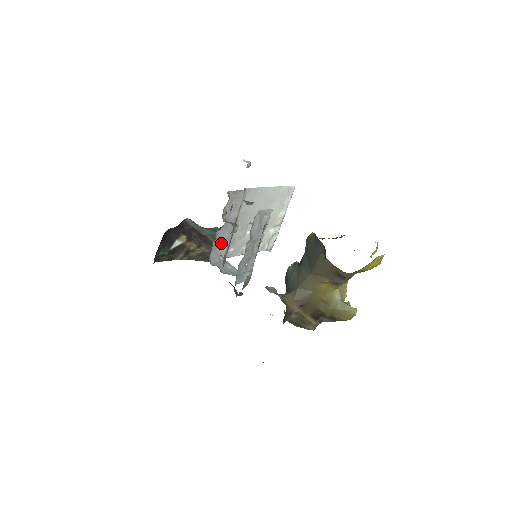
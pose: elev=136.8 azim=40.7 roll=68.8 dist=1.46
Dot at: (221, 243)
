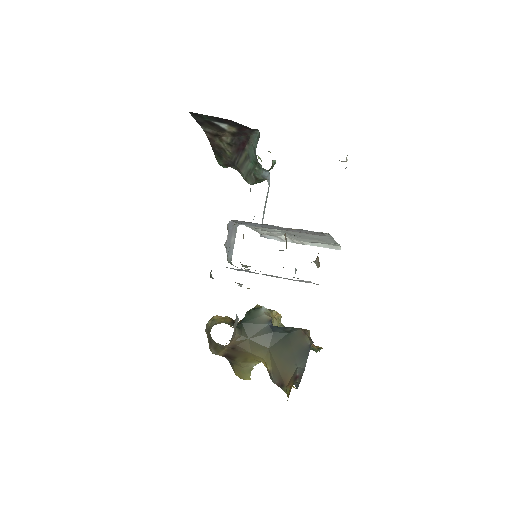
Dot at: (256, 224)
